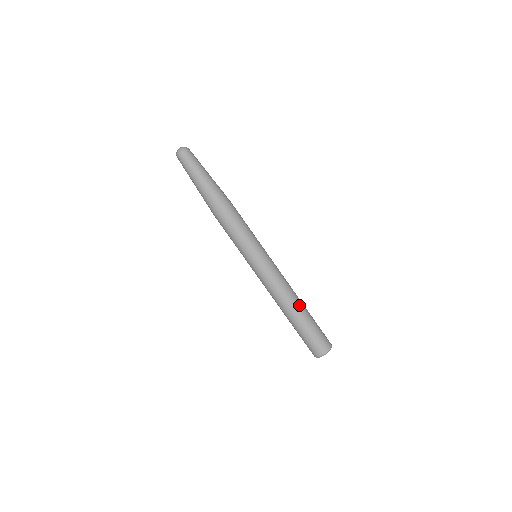
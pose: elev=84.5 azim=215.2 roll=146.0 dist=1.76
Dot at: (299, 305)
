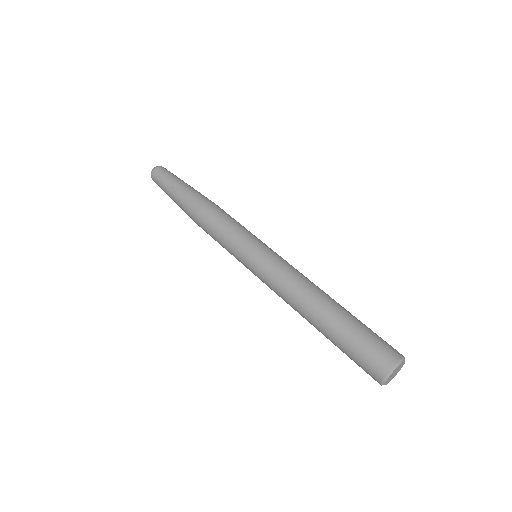
Dot at: (333, 300)
